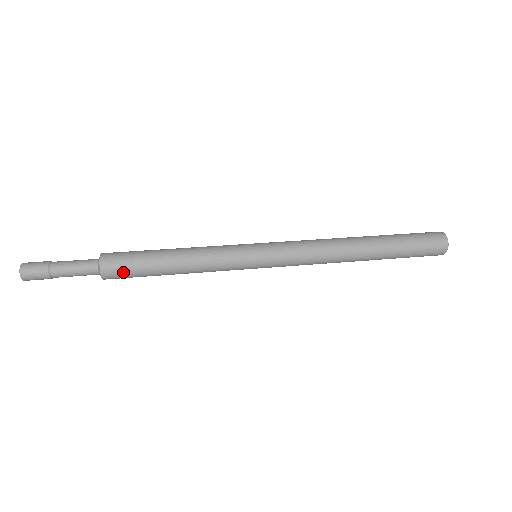
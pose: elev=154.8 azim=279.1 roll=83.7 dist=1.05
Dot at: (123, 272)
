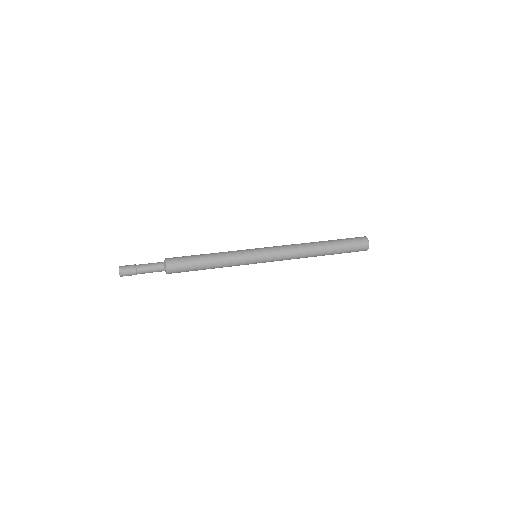
Dot at: (179, 266)
